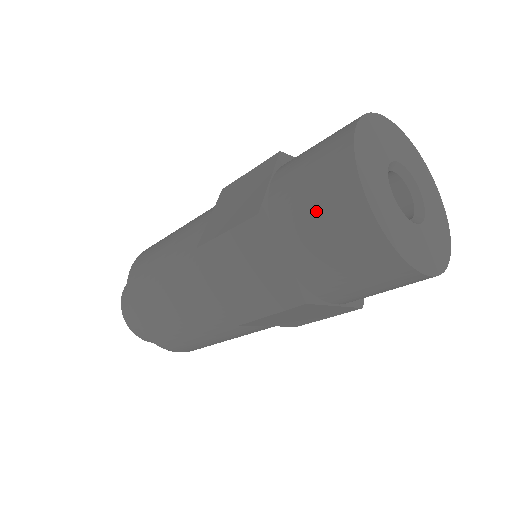
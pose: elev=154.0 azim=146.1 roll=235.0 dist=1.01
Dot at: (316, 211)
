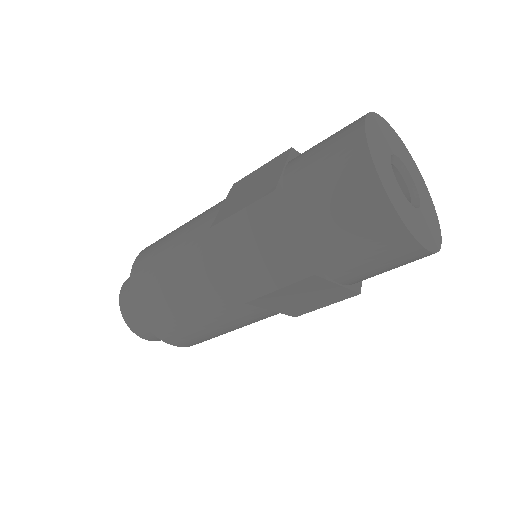
Dot at: (329, 186)
